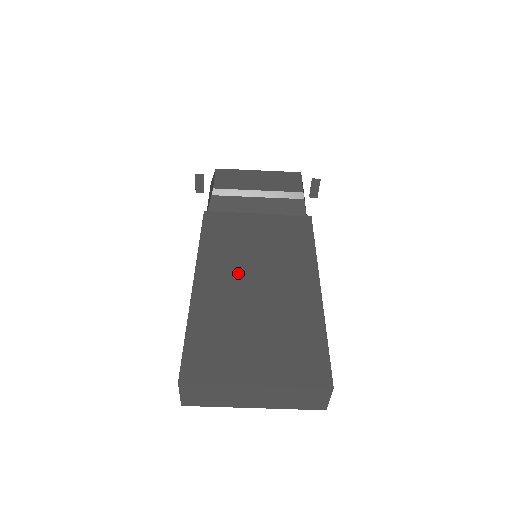
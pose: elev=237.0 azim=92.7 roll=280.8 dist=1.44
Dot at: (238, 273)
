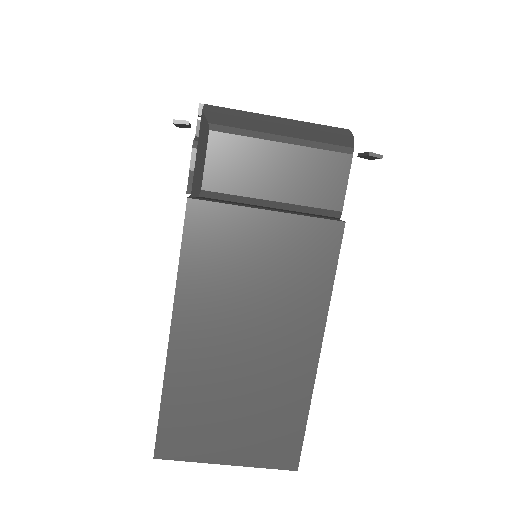
Dot at: (225, 326)
